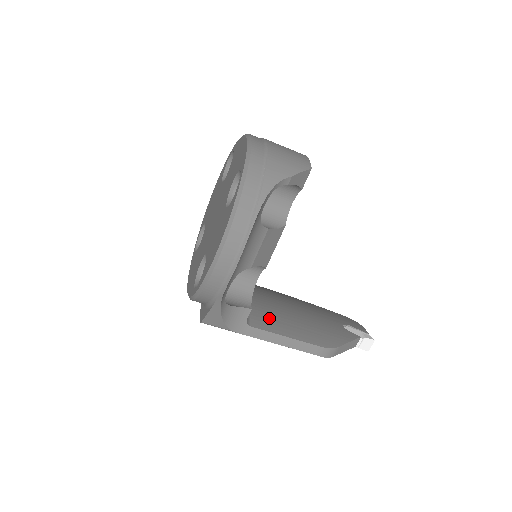
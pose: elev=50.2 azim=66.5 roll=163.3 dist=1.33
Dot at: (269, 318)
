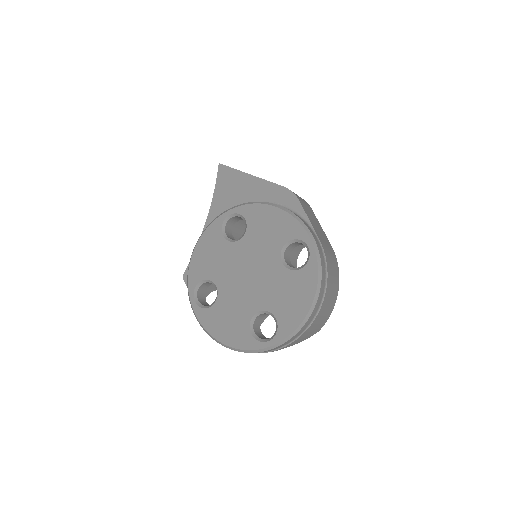
Dot at: occluded
